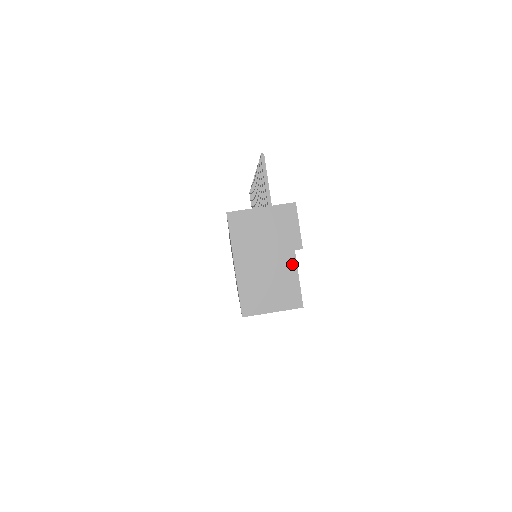
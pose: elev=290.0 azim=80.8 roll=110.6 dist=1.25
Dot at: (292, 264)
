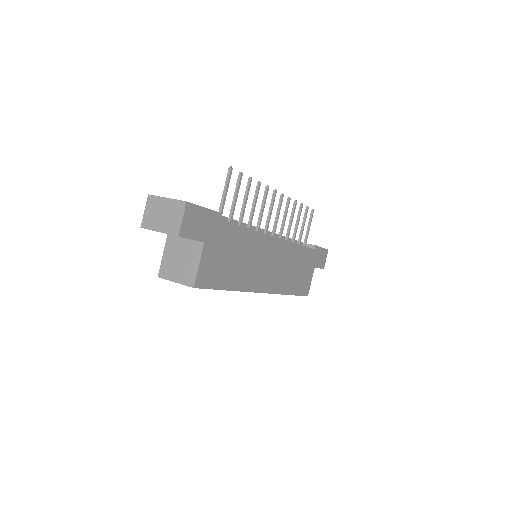
Dot at: (199, 252)
